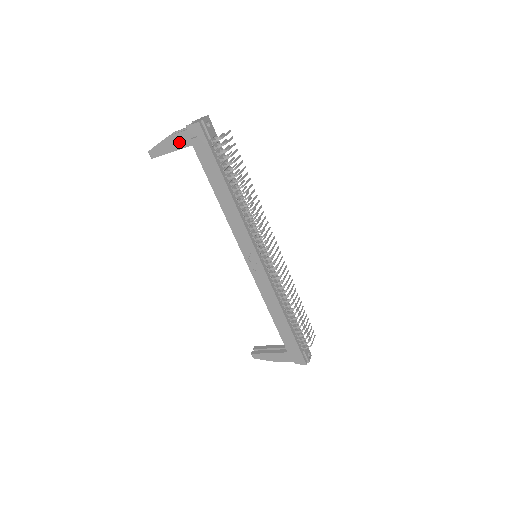
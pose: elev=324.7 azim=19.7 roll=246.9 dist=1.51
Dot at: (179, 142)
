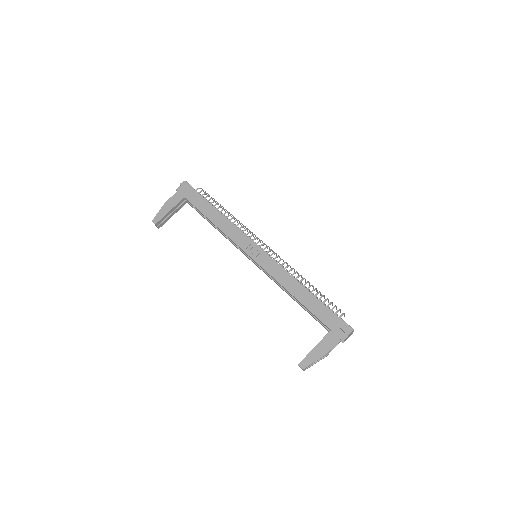
Dot at: (173, 202)
